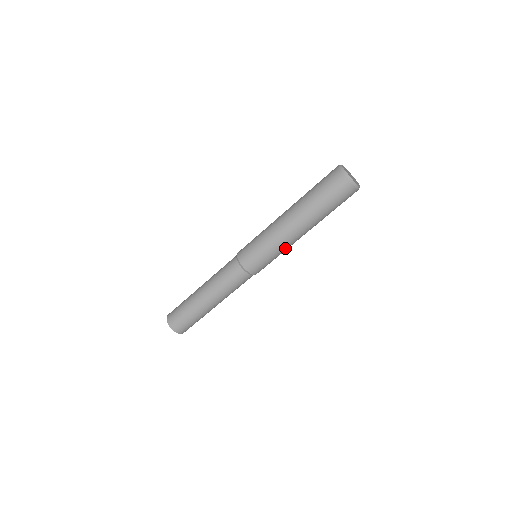
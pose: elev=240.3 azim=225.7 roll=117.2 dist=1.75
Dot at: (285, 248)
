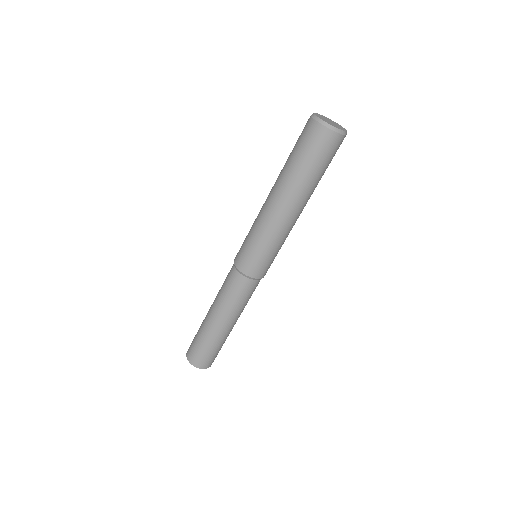
Dot at: (276, 234)
